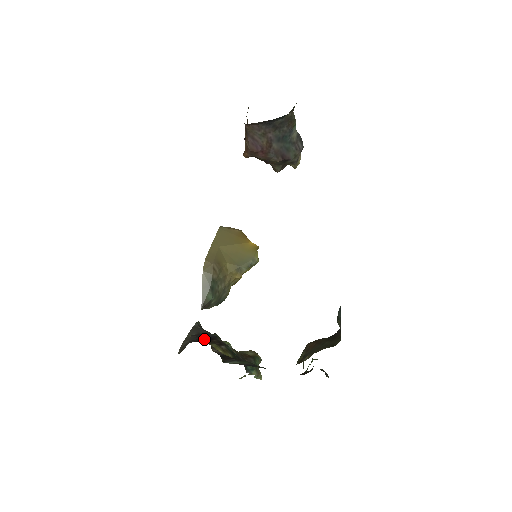
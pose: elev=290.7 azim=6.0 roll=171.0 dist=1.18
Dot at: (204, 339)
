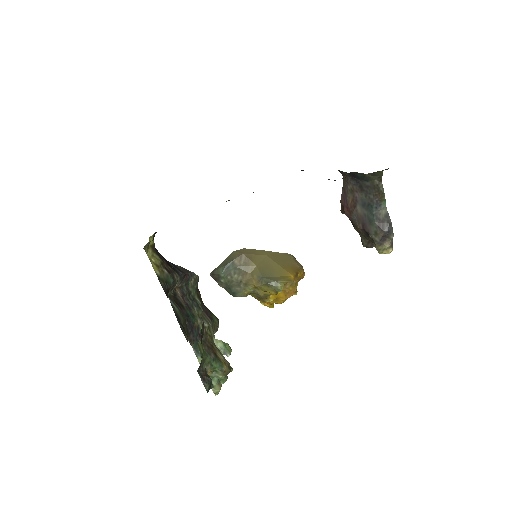
Dot at: (166, 260)
